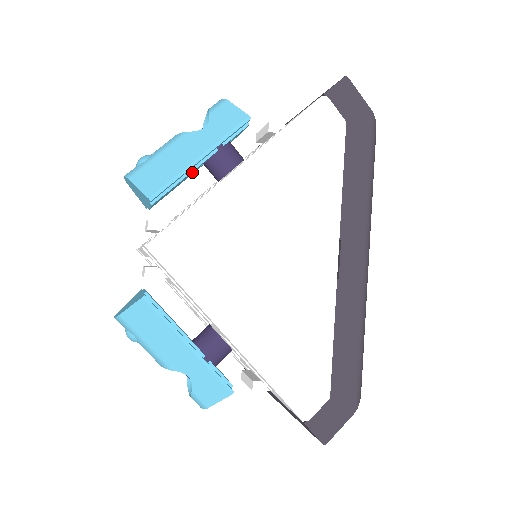
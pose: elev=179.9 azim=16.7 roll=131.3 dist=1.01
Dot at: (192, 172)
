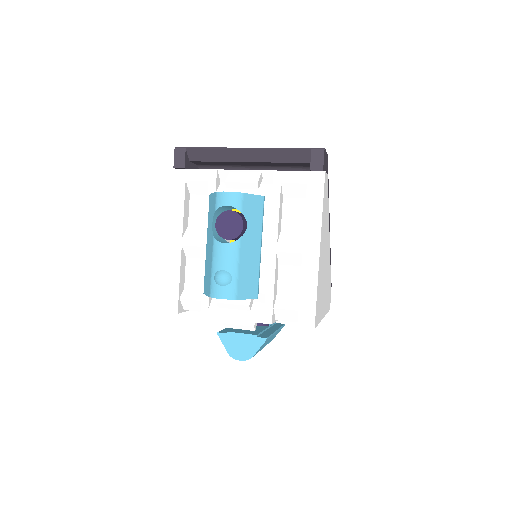
Dot at: occluded
